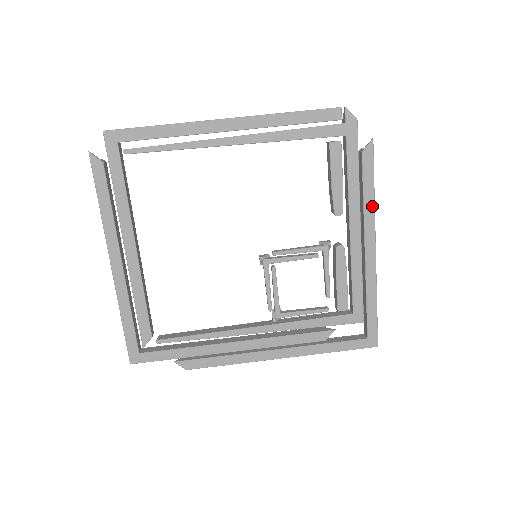
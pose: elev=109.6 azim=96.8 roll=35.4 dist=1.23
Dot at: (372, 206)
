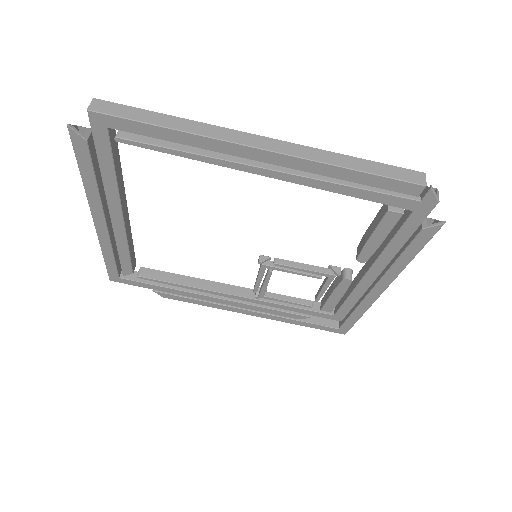
Dot at: (402, 267)
